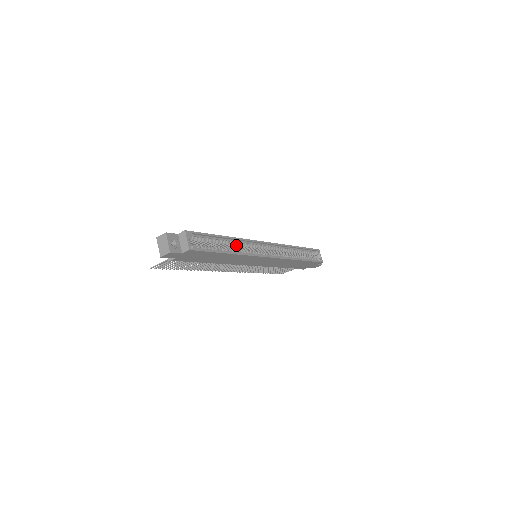
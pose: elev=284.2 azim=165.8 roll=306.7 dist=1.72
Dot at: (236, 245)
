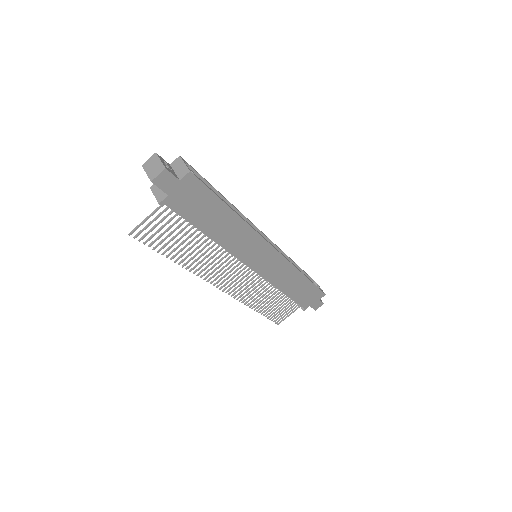
Dot at: occluded
